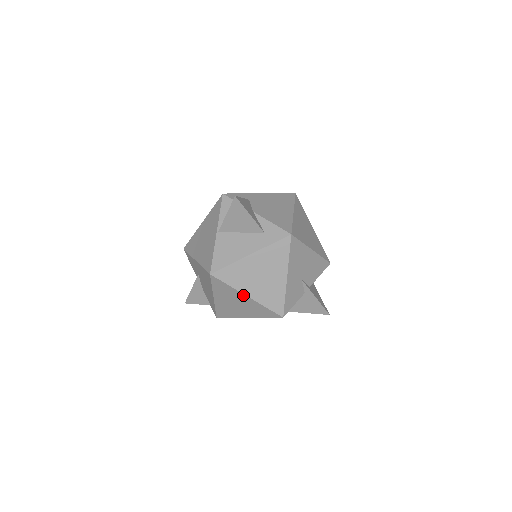
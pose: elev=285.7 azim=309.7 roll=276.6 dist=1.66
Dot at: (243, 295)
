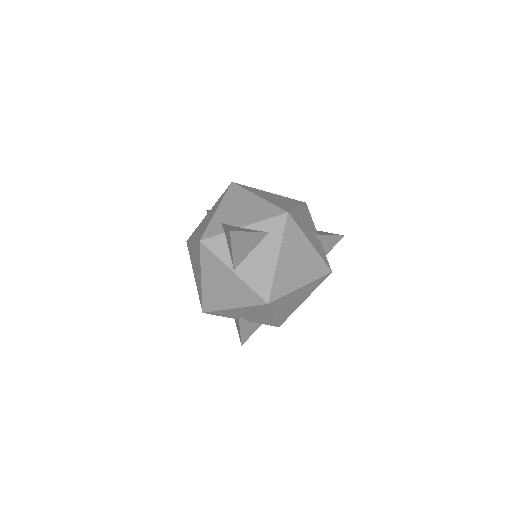
Dot at: (298, 290)
